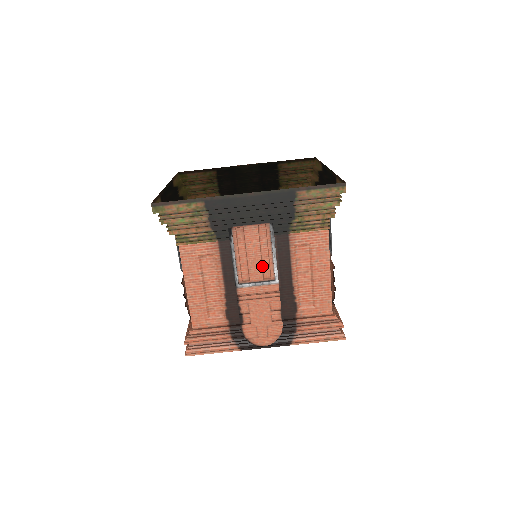
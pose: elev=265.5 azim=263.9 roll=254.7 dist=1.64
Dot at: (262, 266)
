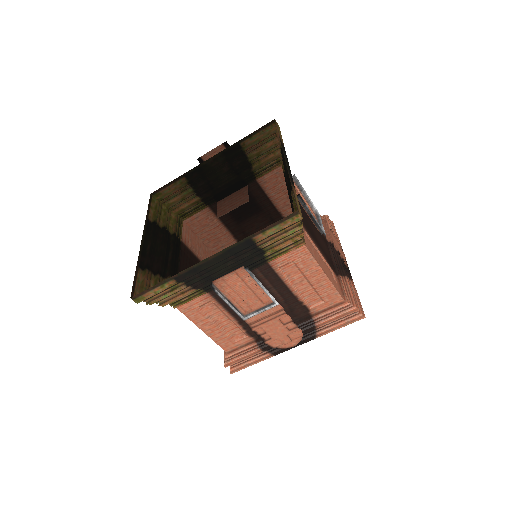
Dot at: (257, 296)
